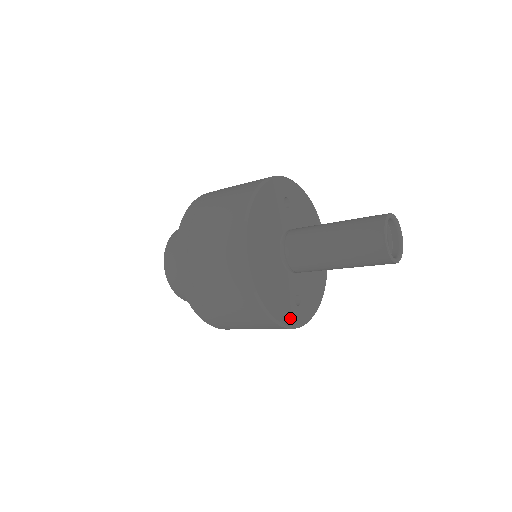
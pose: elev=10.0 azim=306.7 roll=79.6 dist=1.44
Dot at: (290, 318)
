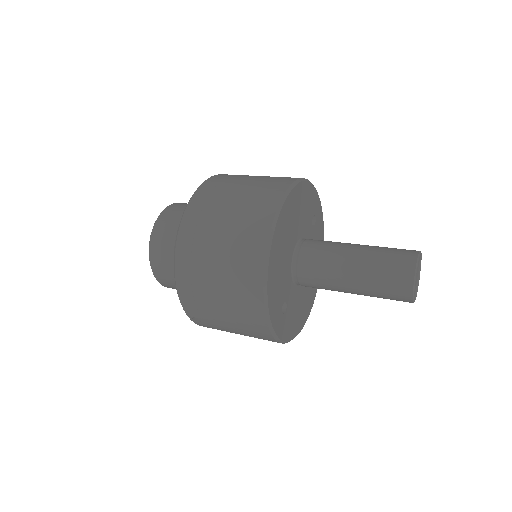
Dot at: (274, 314)
